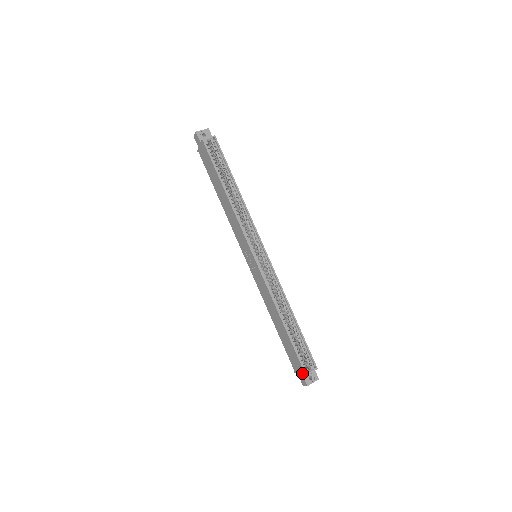
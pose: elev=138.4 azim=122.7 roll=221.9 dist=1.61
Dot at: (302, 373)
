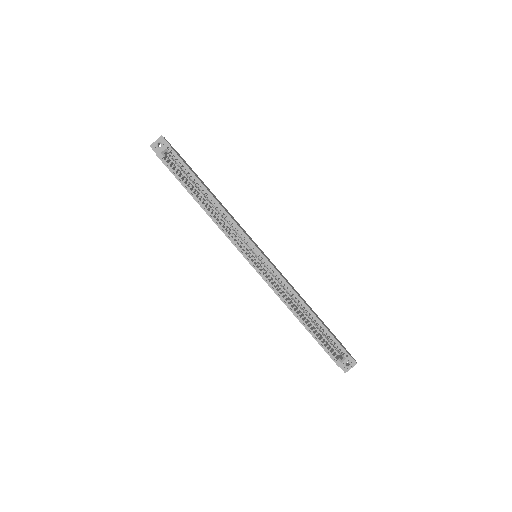
Dot at: occluded
